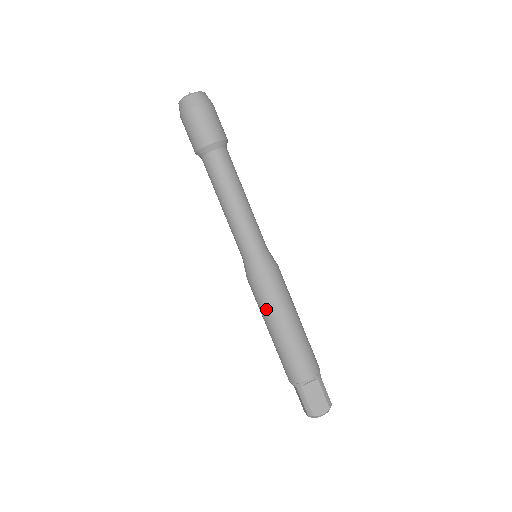
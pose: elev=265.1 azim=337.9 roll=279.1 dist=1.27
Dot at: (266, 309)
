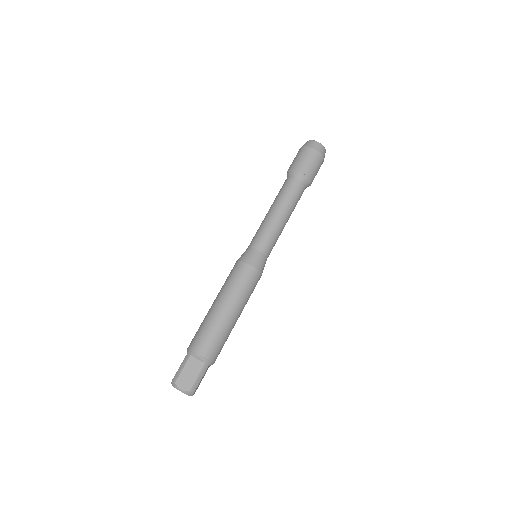
Dot at: (226, 286)
